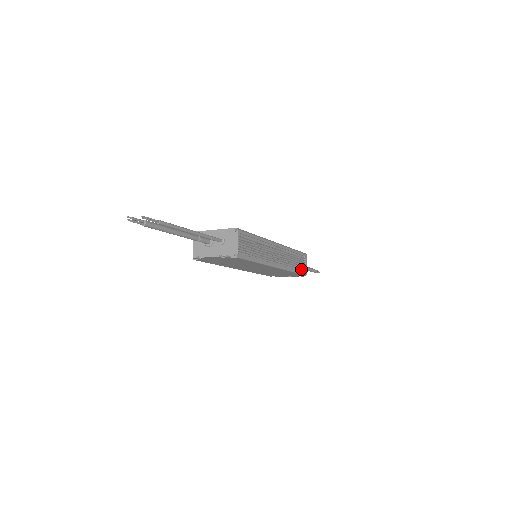
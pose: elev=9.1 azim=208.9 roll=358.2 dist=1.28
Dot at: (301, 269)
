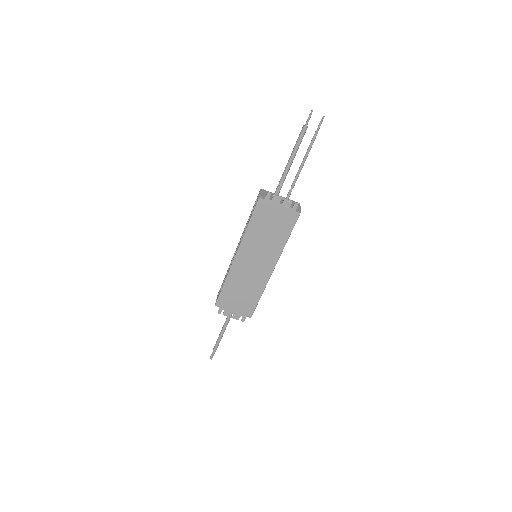
Dot at: occluded
